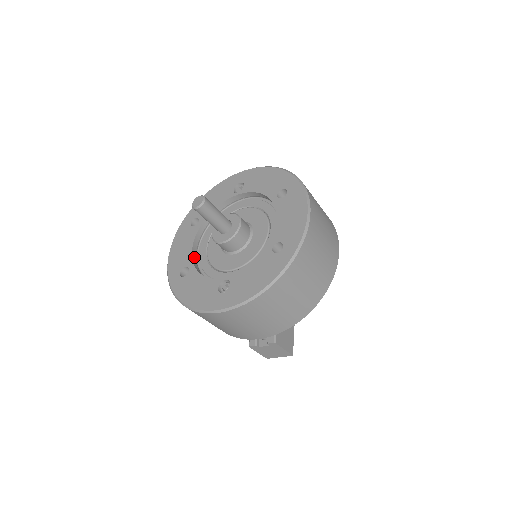
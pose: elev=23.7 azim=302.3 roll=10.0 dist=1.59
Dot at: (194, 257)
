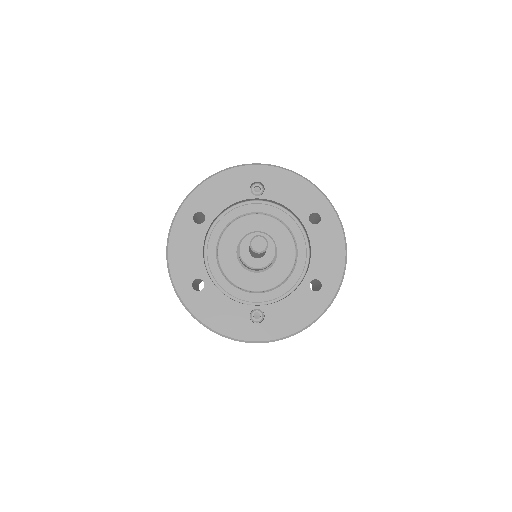
Dot at: (205, 265)
